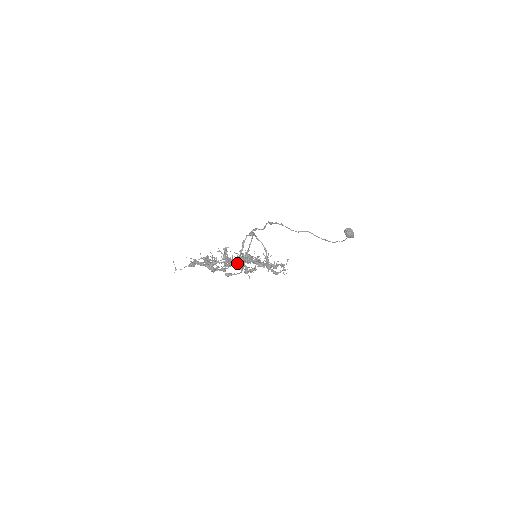
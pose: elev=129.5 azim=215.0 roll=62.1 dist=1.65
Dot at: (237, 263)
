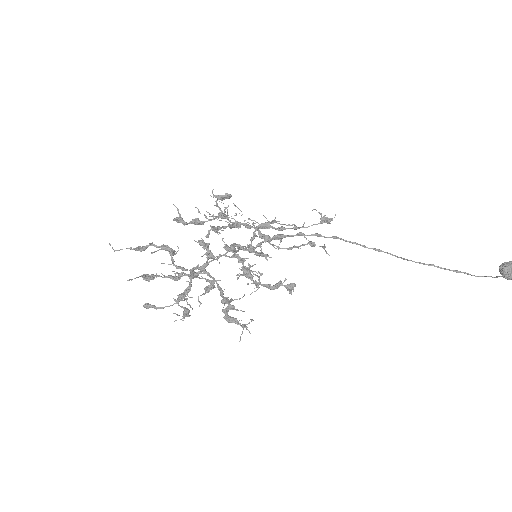
Dot at: (191, 278)
